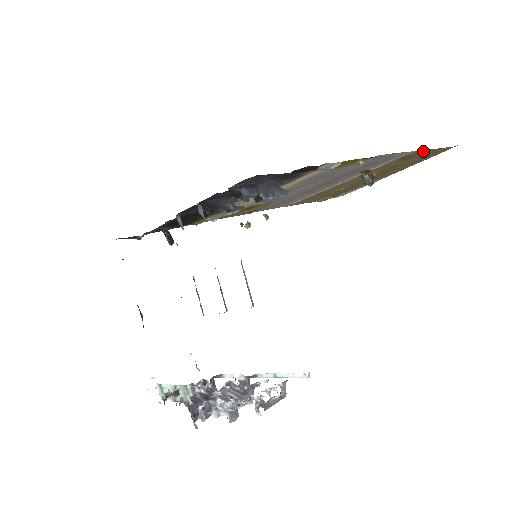
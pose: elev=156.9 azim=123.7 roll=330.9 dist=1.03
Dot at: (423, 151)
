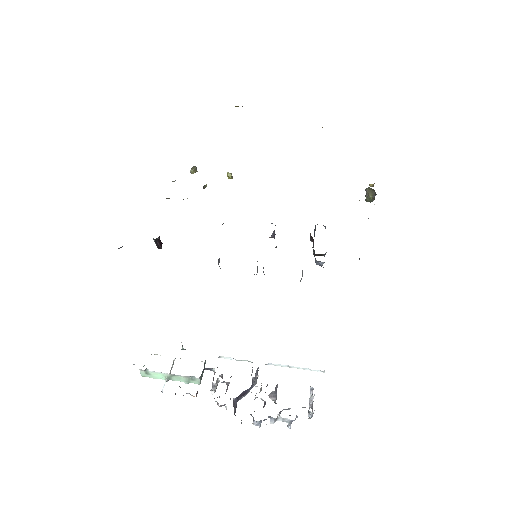
Dot at: occluded
